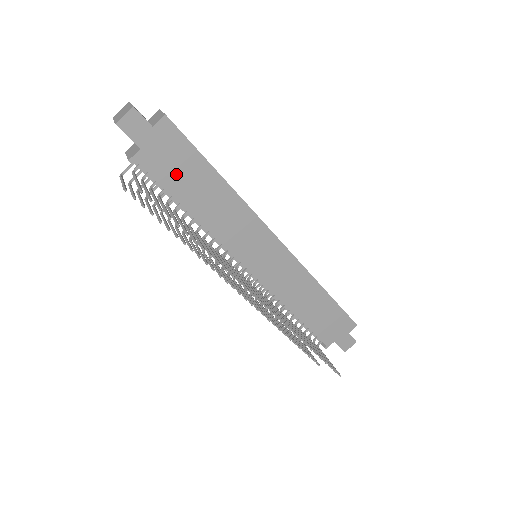
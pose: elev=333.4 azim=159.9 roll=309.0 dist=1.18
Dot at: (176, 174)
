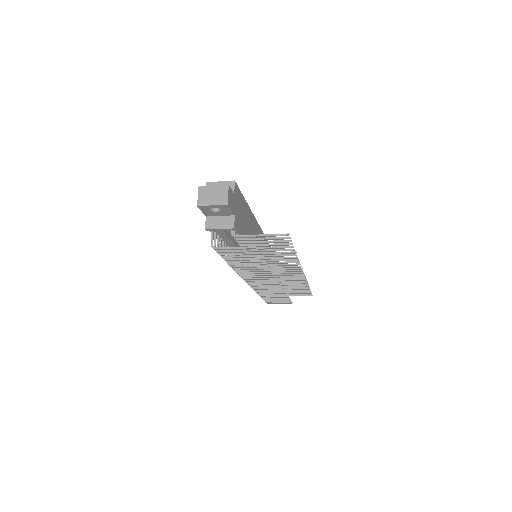
Dot at: (243, 222)
